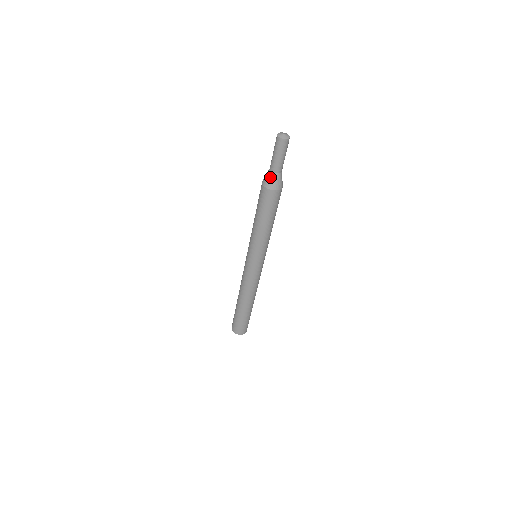
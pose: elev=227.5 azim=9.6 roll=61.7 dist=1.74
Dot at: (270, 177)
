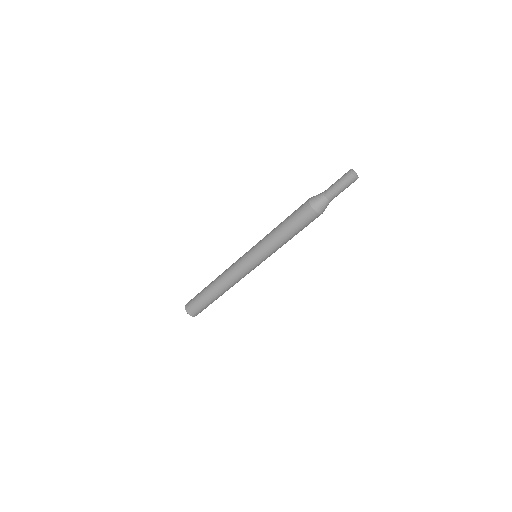
Dot at: (325, 204)
